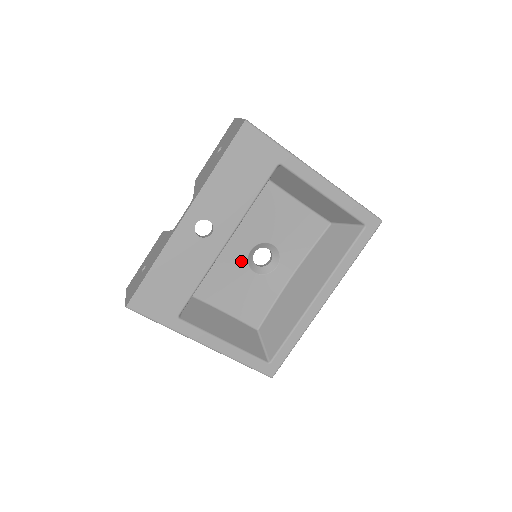
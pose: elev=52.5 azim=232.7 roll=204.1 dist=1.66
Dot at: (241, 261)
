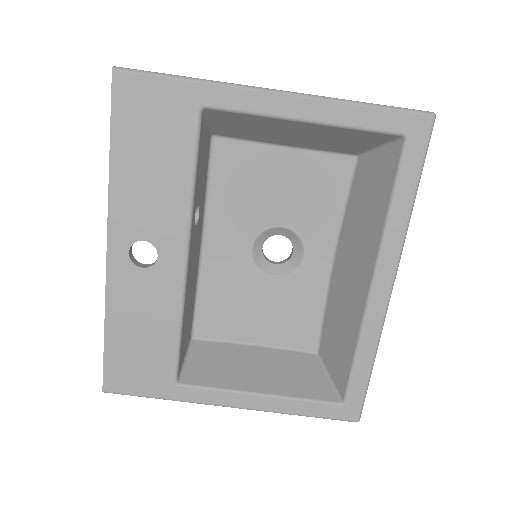
Dot at: (246, 268)
